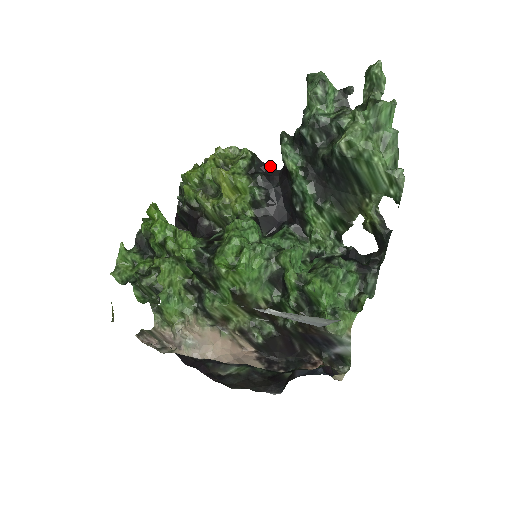
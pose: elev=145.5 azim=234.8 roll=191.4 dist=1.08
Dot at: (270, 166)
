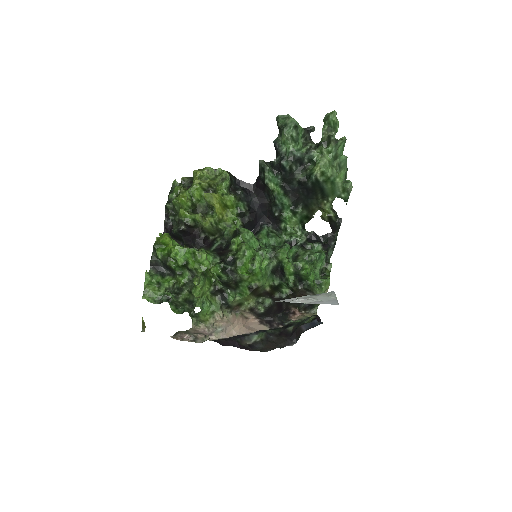
Dot at: occluded
